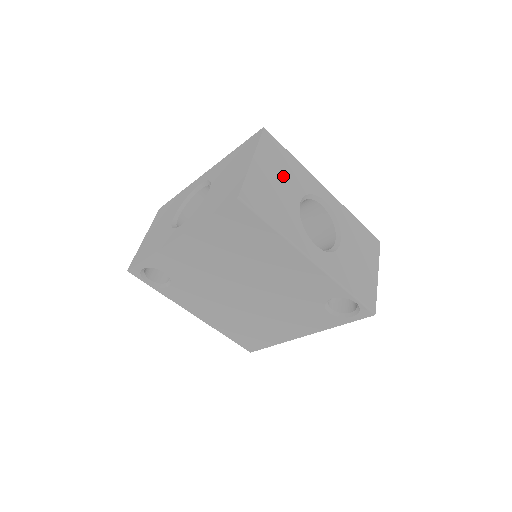
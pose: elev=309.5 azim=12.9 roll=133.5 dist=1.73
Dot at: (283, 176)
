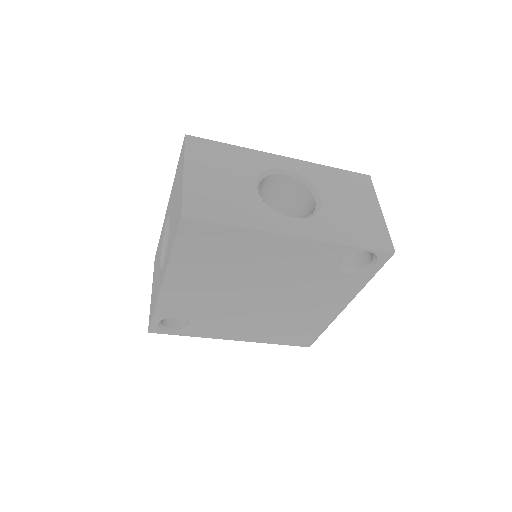
Dot at: (226, 169)
